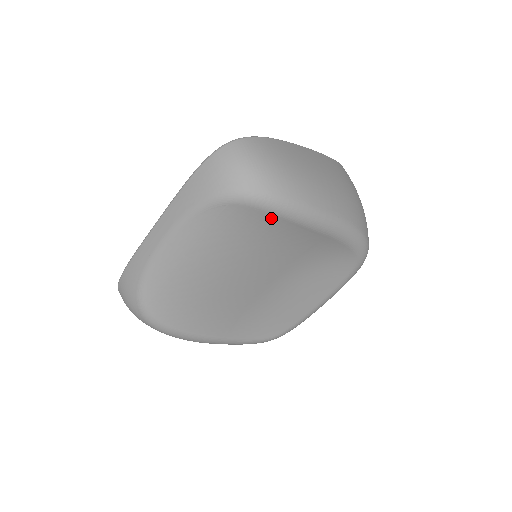
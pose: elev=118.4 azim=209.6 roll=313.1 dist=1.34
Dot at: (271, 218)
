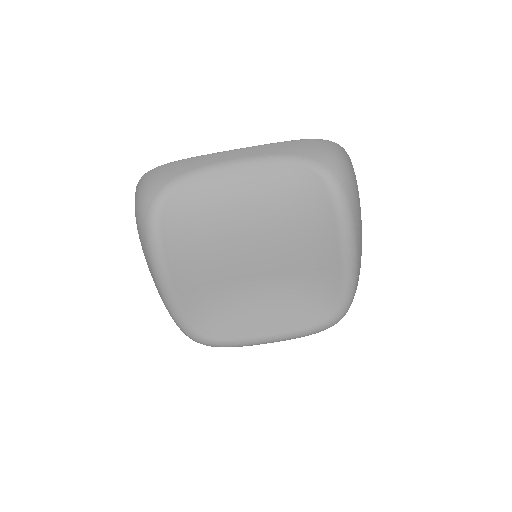
Dot at: (329, 209)
